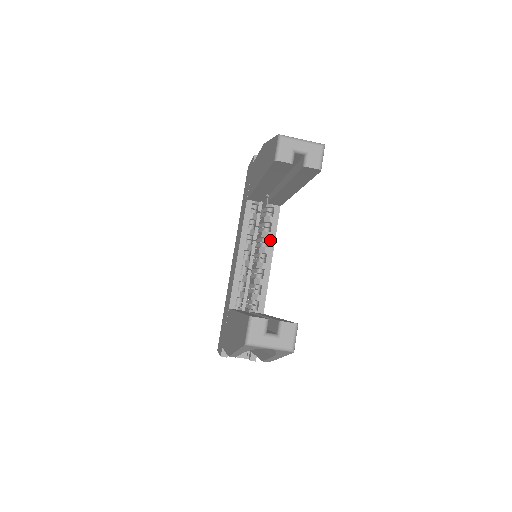
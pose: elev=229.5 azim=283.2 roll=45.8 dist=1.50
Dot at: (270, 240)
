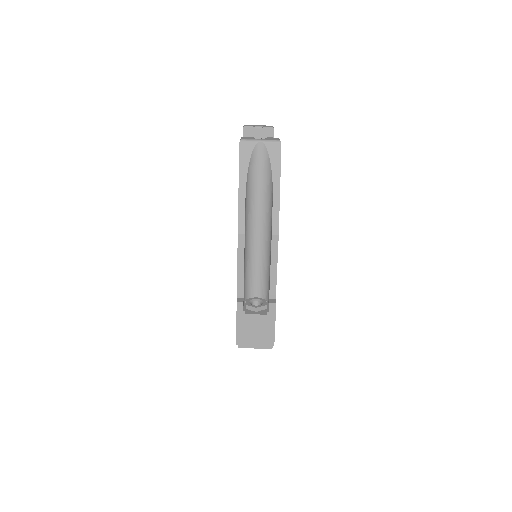
Dot at: occluded
